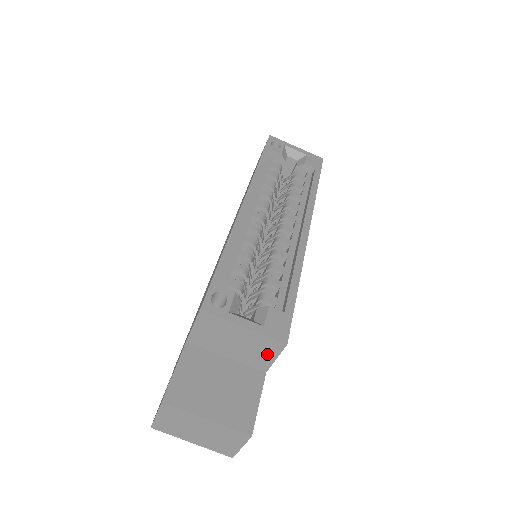
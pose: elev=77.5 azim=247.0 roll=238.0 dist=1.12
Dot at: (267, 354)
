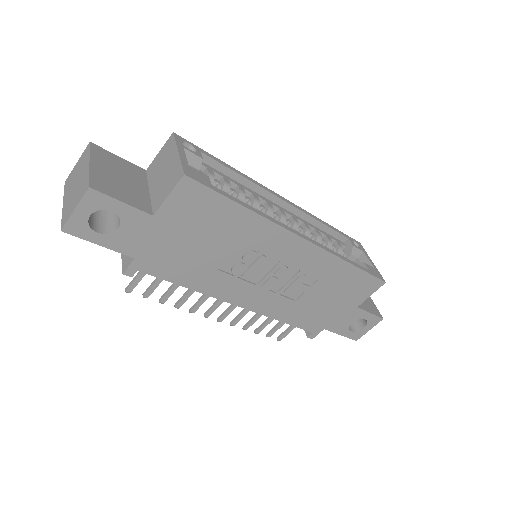
Dot at: (168, 188)
